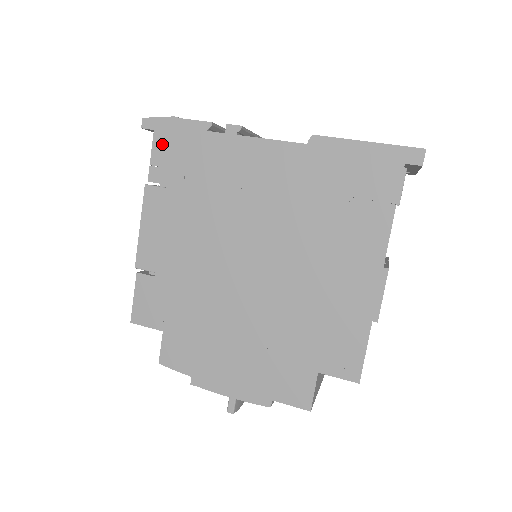
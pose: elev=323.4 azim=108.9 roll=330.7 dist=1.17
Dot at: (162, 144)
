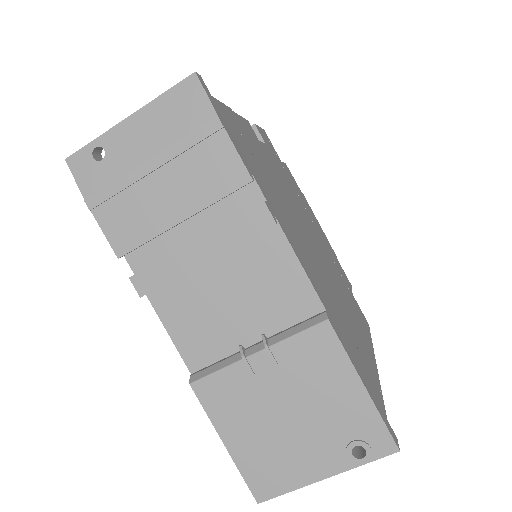
Dot at: occluded
